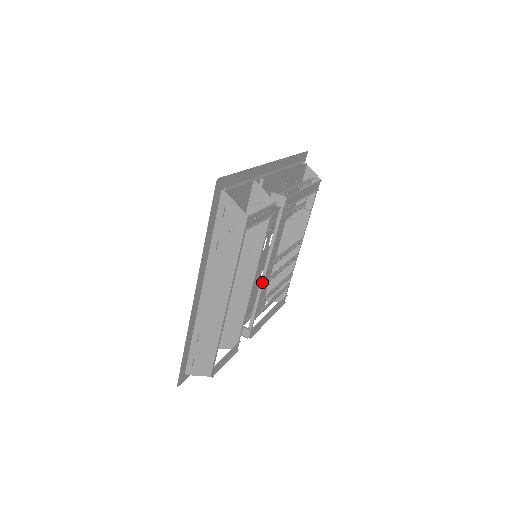
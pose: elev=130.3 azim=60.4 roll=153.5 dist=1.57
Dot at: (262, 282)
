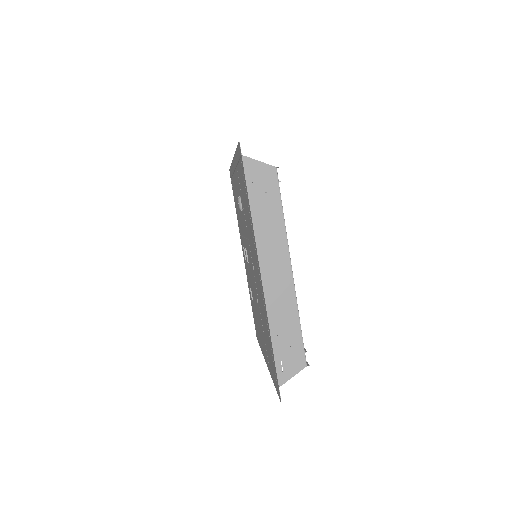
Dot at: occluded
